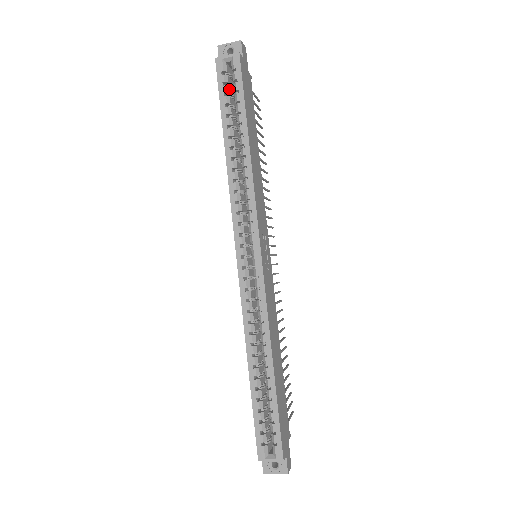
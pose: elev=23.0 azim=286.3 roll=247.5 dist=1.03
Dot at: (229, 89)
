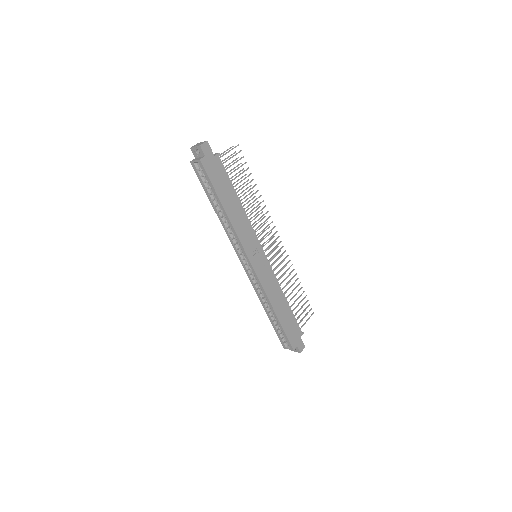
Dot at: (204, 178)
